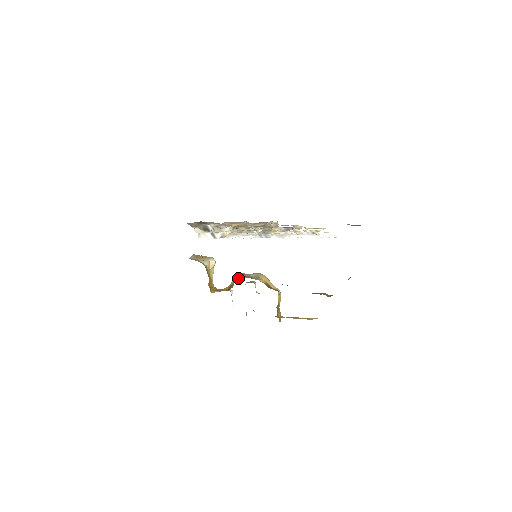
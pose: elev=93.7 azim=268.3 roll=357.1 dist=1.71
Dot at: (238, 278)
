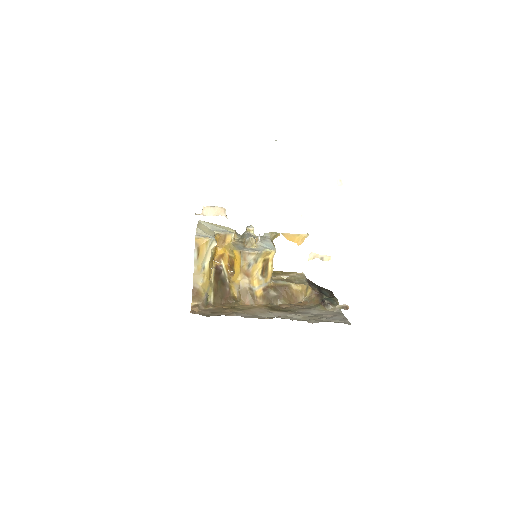
Dot at: (237, 294)
